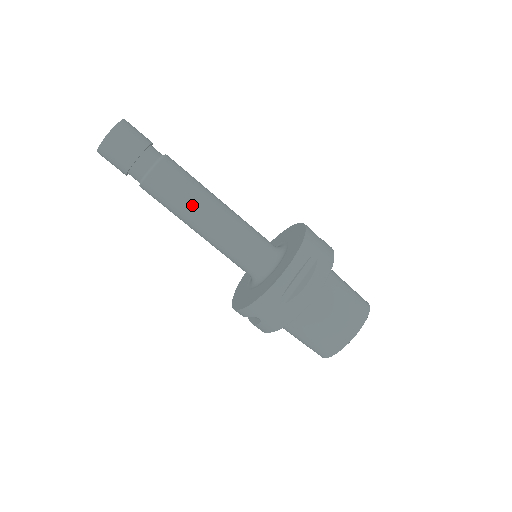
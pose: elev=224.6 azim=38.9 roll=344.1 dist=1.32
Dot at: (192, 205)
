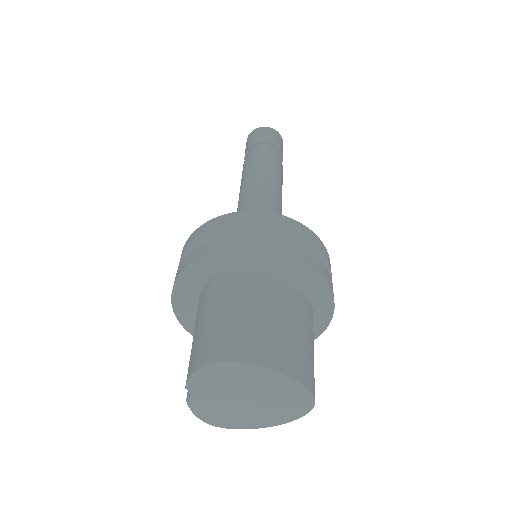
Dot at: (273, 180)
